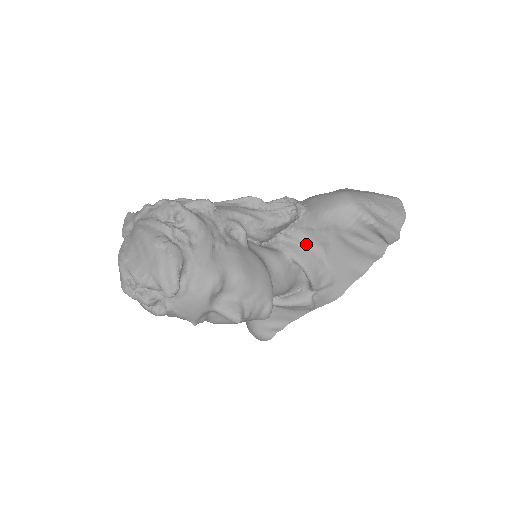
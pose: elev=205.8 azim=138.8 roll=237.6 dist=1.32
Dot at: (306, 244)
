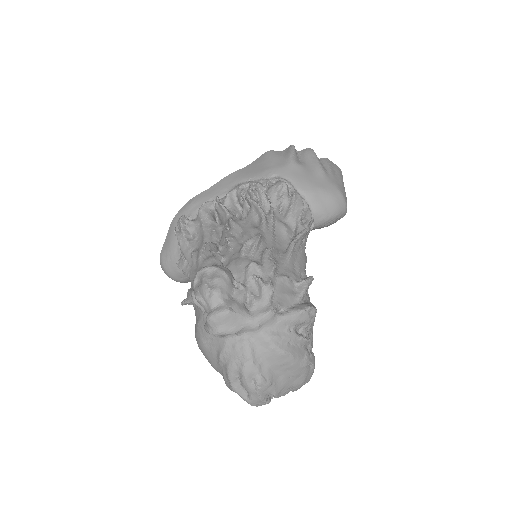
Dot at: occluded
